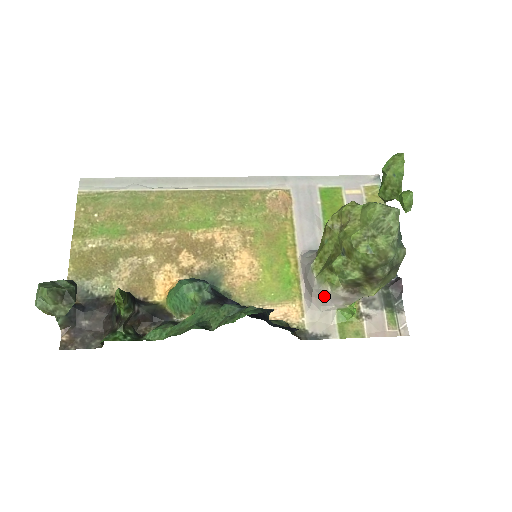
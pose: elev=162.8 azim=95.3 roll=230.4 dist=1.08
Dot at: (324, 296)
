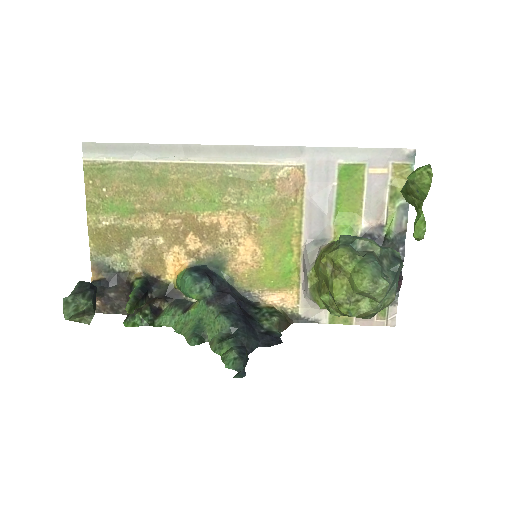
Dot at: occluded
